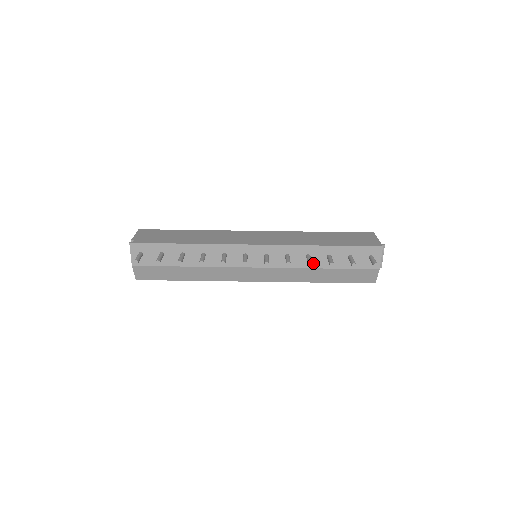
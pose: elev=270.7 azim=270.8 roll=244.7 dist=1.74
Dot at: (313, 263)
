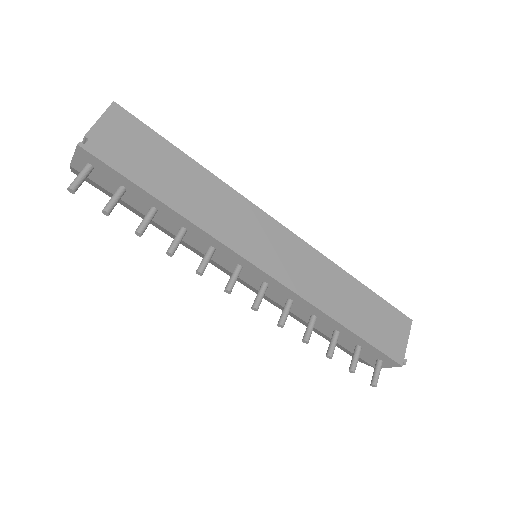
Dot at: occluded
